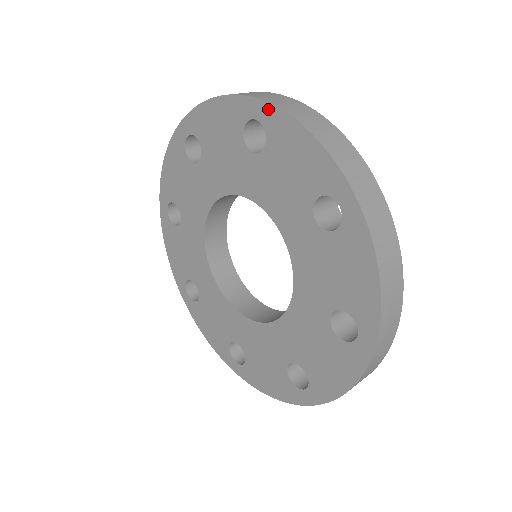
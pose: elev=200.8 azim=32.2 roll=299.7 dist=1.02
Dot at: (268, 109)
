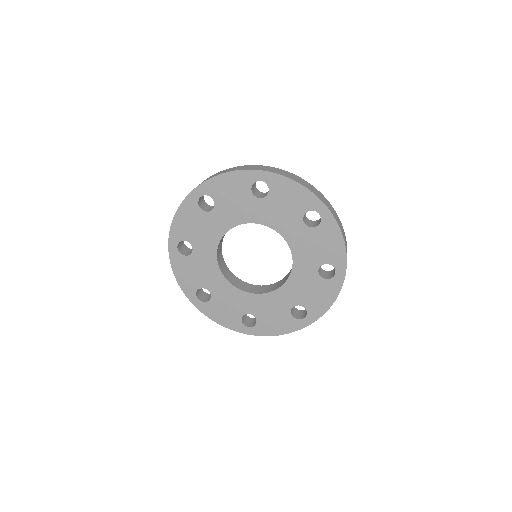
Dot at: (270, 175)
